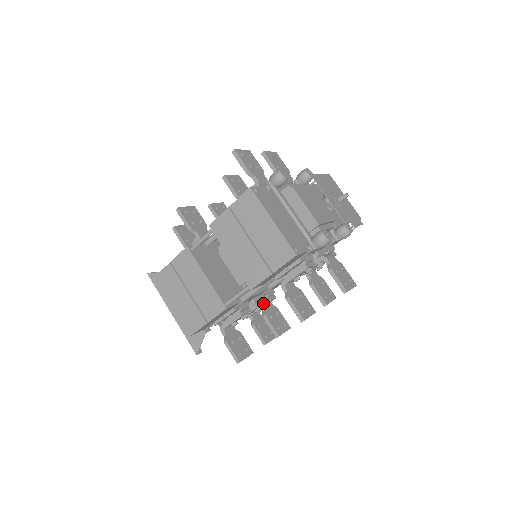
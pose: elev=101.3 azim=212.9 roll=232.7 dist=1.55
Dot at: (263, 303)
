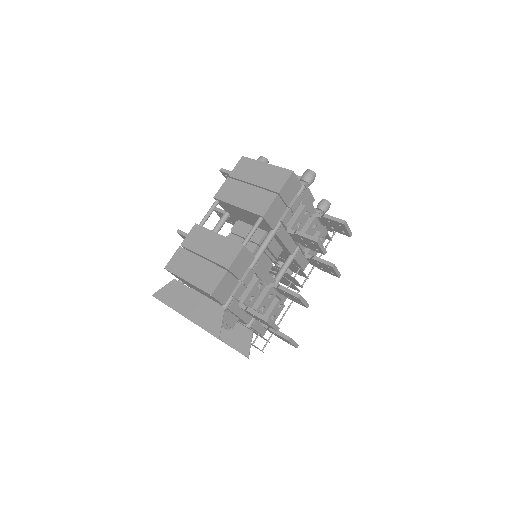
Dot at: (275, 284)
